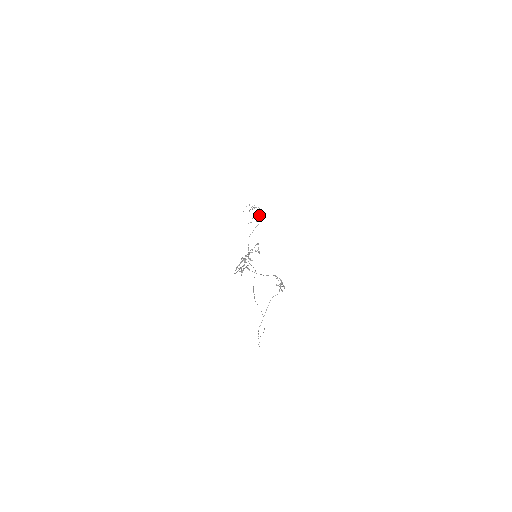
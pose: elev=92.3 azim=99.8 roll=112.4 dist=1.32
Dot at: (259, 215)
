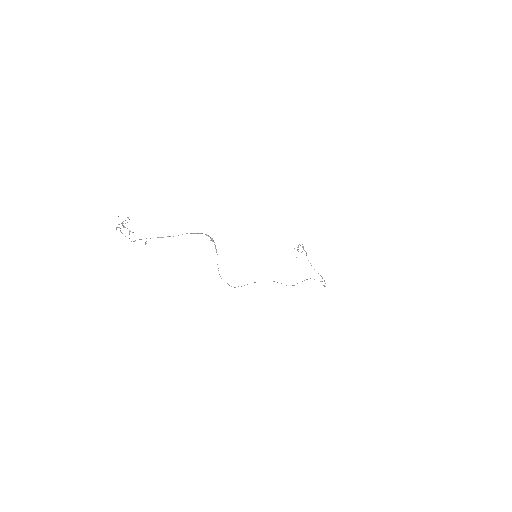
Dot at: (302, 247)
